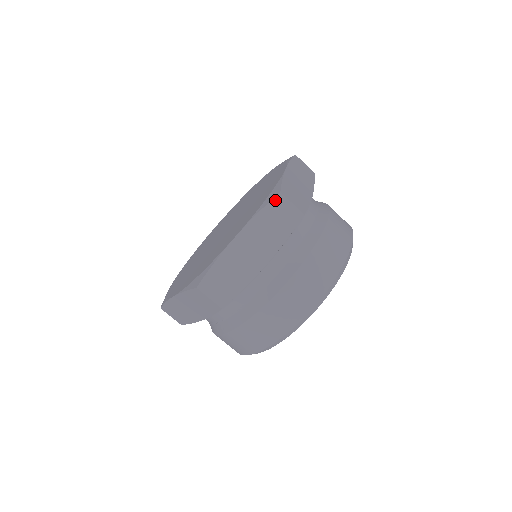
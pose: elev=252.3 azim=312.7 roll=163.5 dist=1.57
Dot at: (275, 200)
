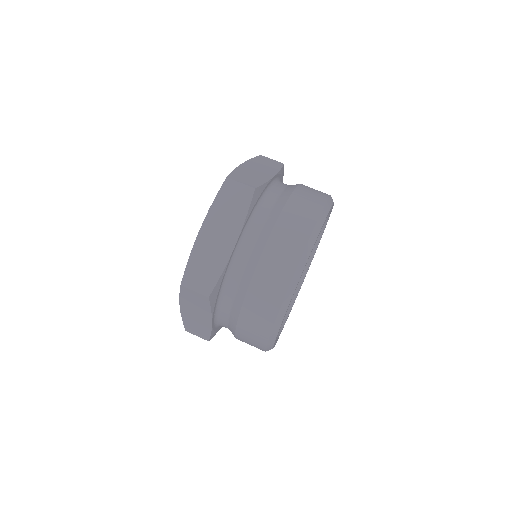
Dot at: (259, 157)
